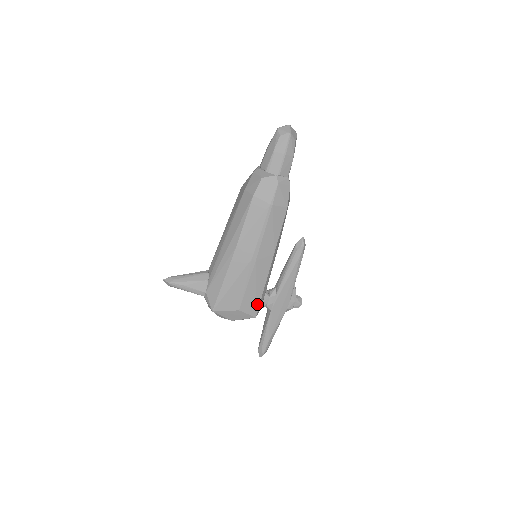
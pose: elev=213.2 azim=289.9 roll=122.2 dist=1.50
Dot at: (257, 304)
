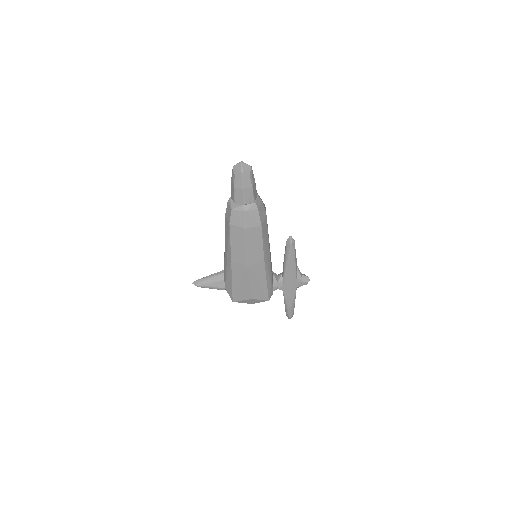
Dot at: (266, 292)
